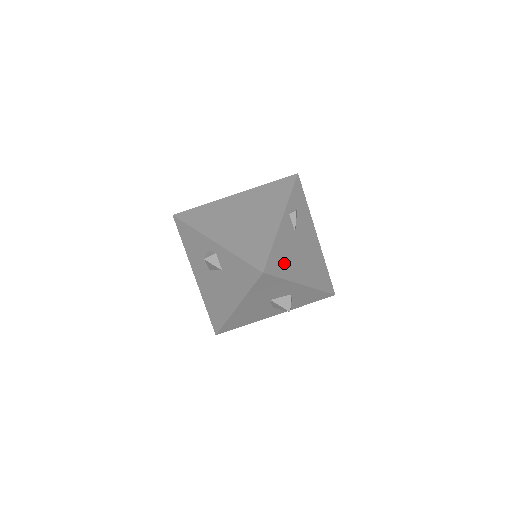
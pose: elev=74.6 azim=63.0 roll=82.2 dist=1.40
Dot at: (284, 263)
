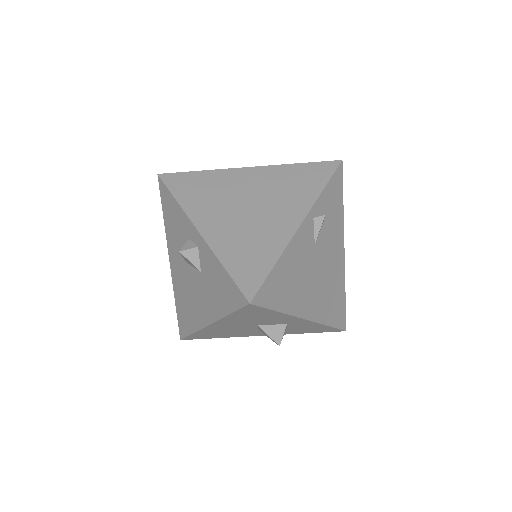
Dot at: (286, 289)
